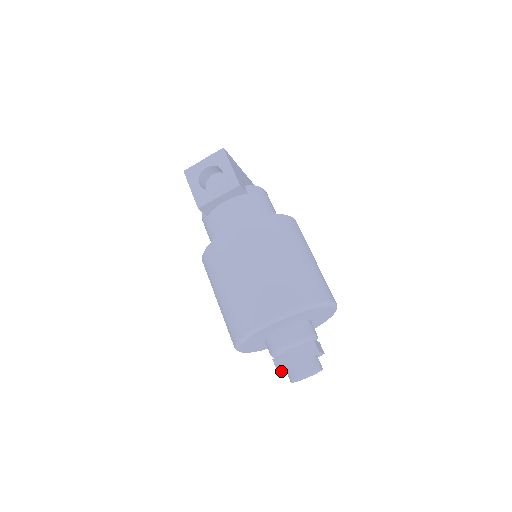
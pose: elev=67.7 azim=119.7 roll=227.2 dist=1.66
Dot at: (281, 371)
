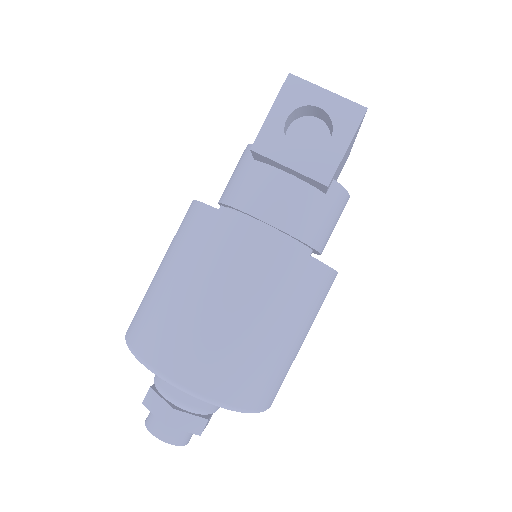
Dot at: occluded
